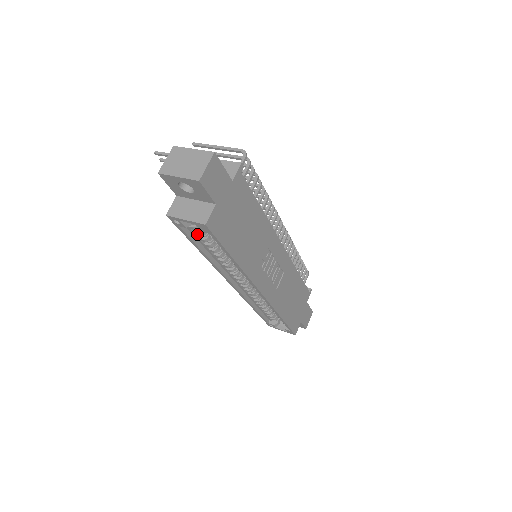
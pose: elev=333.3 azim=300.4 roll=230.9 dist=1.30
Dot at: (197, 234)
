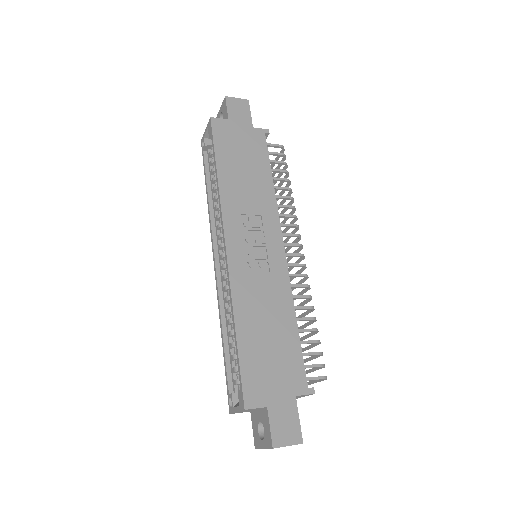
Dot at: (211, 163)
